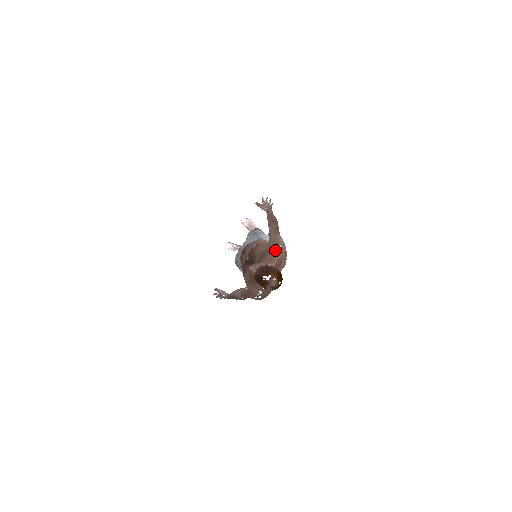
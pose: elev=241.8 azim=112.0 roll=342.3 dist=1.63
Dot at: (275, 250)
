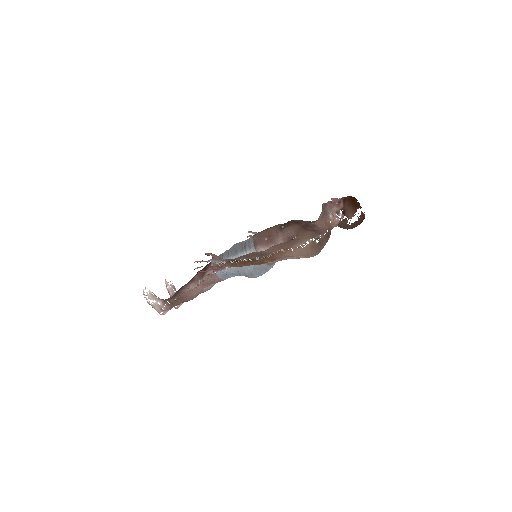
Dot at: occluded
